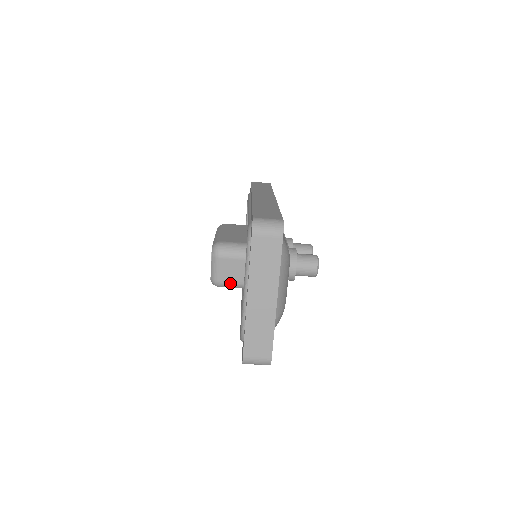
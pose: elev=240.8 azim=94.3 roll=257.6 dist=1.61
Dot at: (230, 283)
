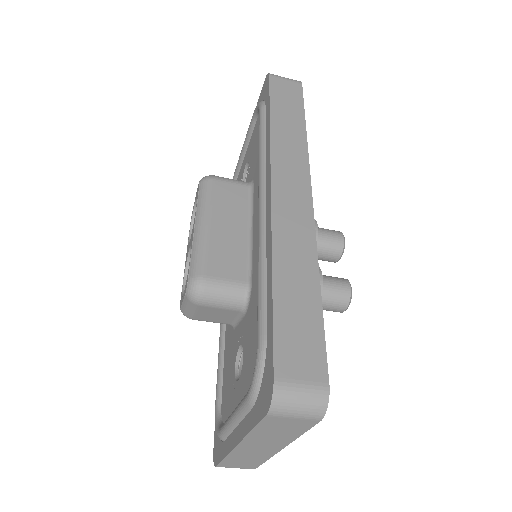
Dot at: (210, 321)
